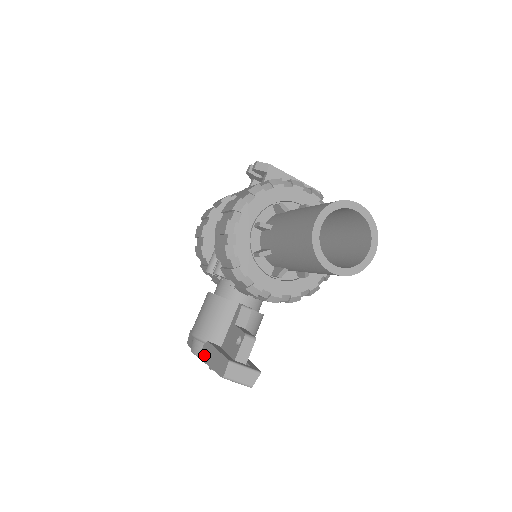
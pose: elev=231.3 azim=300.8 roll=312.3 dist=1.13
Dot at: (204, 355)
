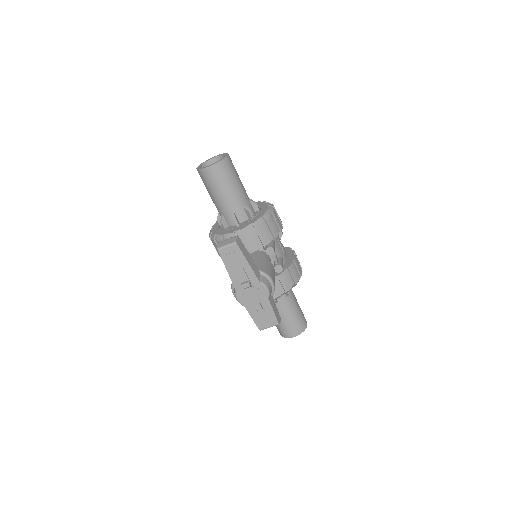
Dot at: (232, 282)
